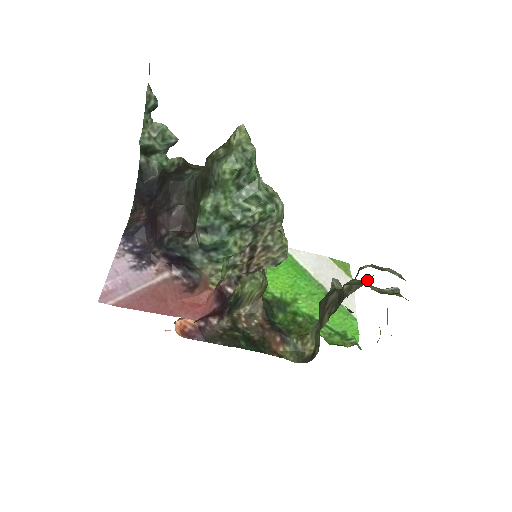
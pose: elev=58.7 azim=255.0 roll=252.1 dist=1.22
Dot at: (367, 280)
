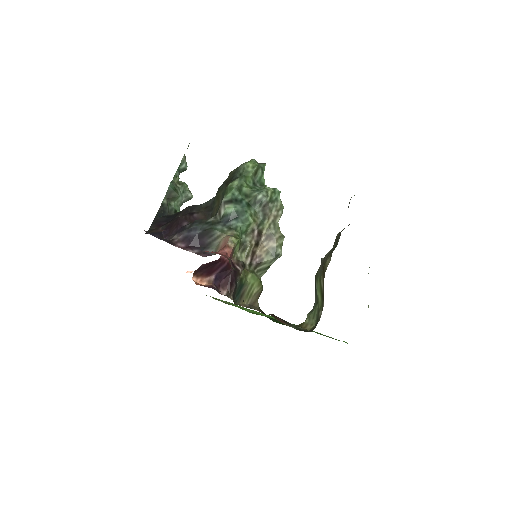
Dot at: occluded
